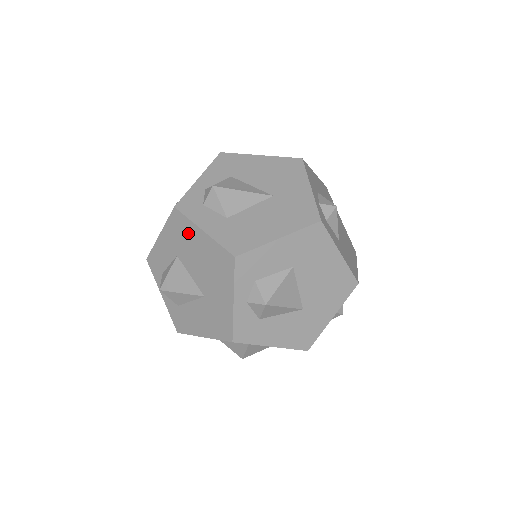
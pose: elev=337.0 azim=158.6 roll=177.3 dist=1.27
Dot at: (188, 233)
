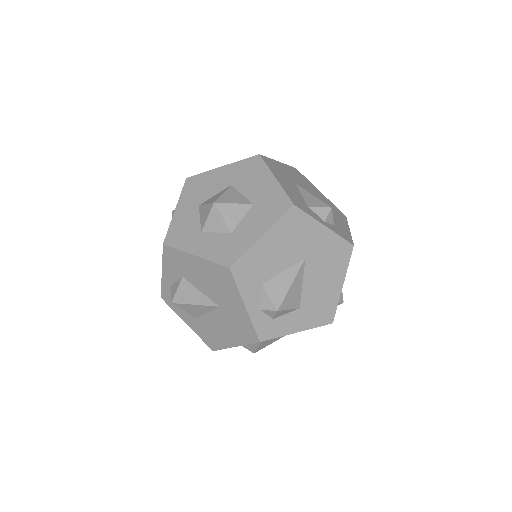
Dot at: occluded
